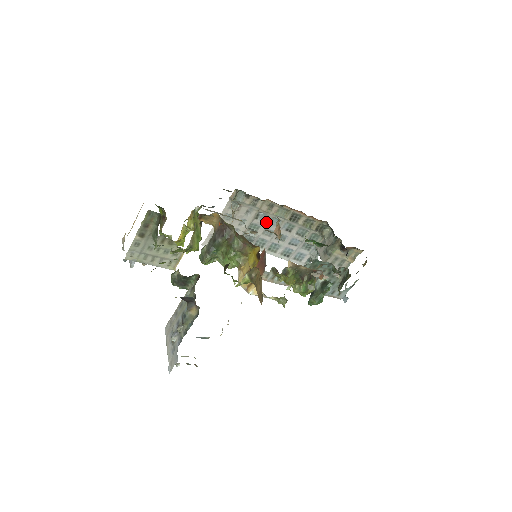
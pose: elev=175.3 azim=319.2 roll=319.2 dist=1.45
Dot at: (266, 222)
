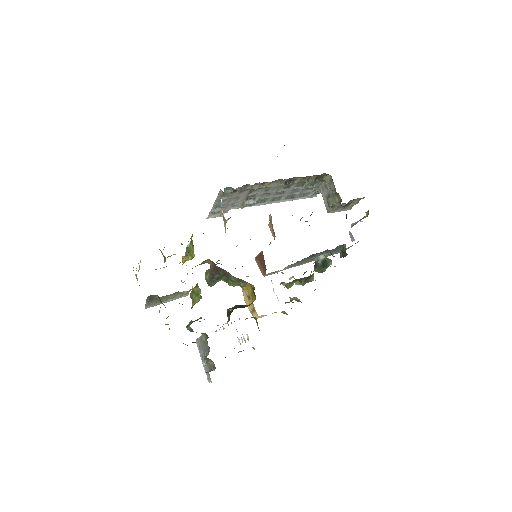
Dot at: (262, 191)
